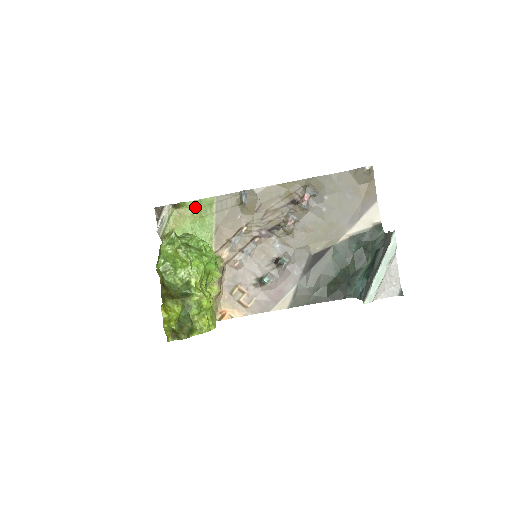
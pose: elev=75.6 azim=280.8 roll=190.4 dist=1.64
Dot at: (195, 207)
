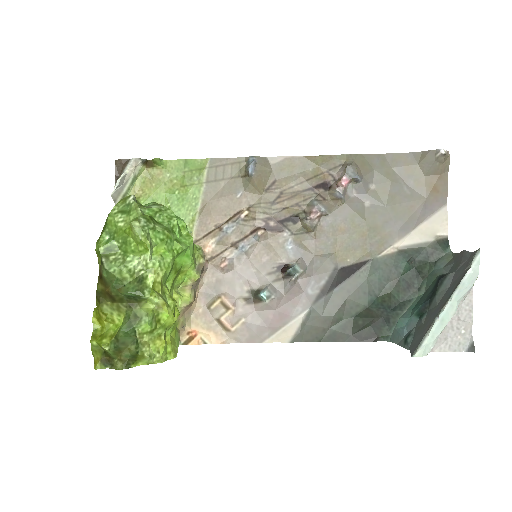
Dot at: (176, 169)
